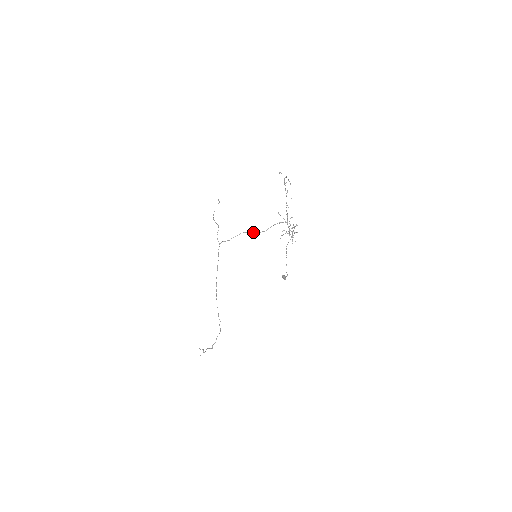
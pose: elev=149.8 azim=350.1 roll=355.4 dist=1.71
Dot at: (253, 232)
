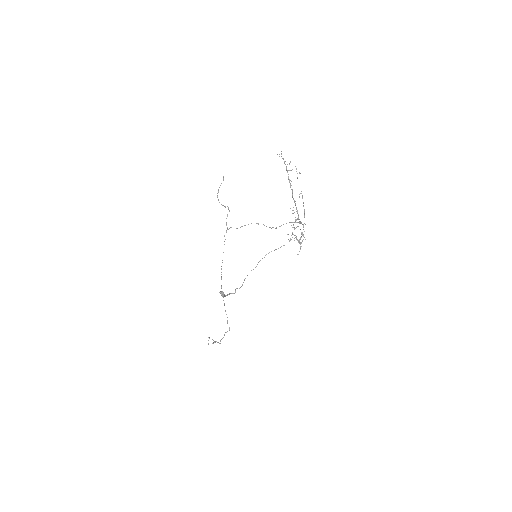
Dot at: occluded
